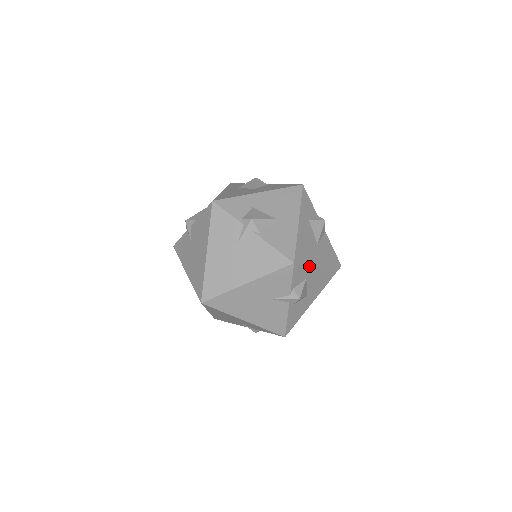
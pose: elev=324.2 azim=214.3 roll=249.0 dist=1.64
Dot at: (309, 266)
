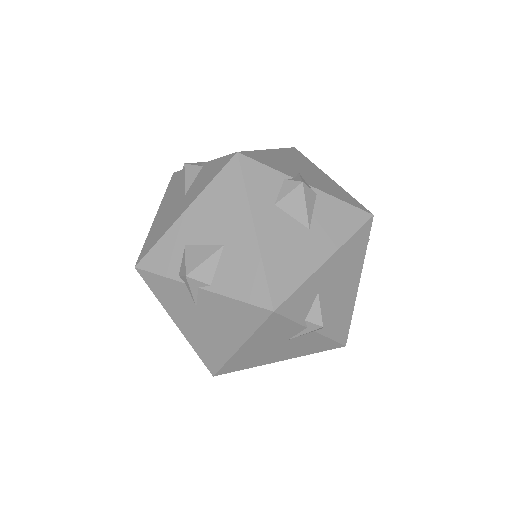
Dot at: occluded
